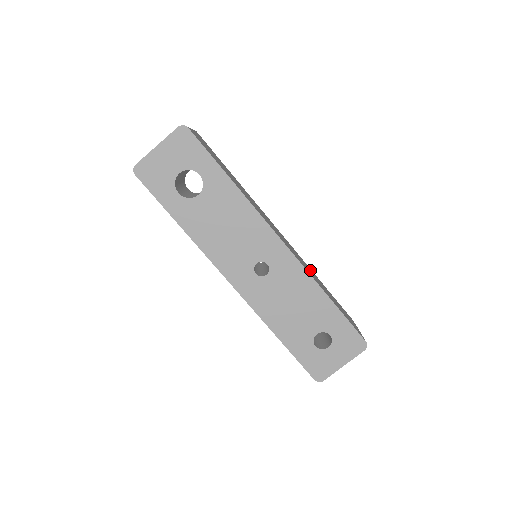
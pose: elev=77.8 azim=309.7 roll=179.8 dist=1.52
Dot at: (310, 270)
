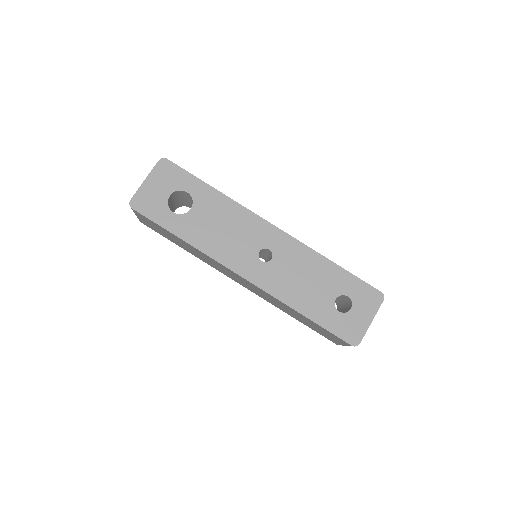
Dot at: occluded
